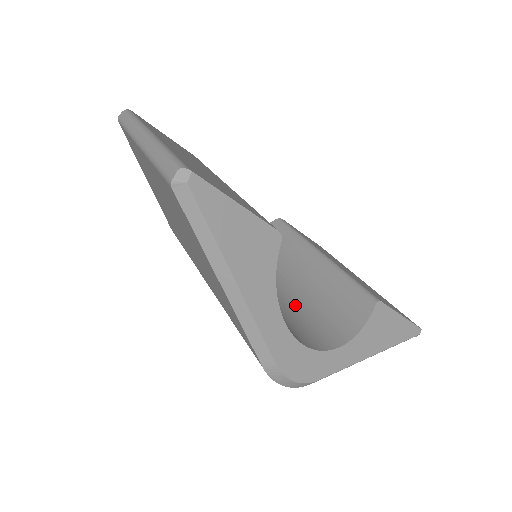
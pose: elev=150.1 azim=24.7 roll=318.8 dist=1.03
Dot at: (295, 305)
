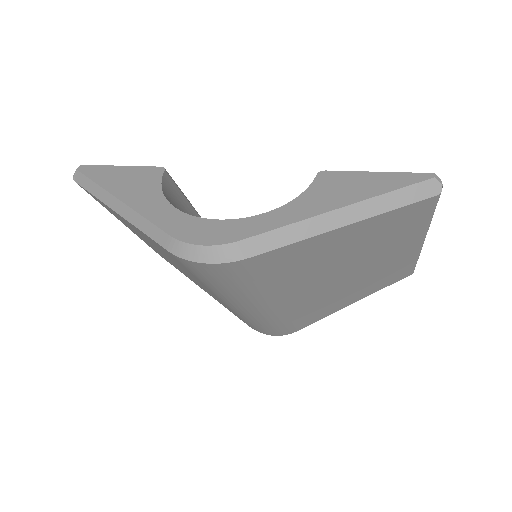
Dot at: occluded
